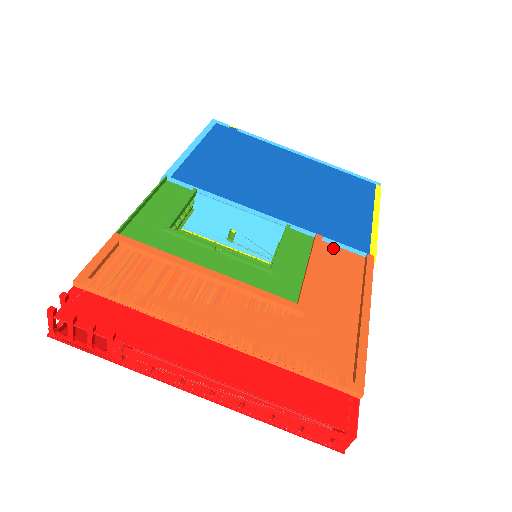
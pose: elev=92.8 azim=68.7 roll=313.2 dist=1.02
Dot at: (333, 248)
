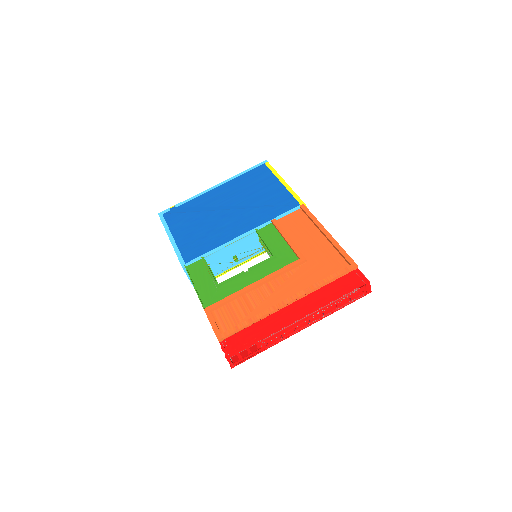
Dot at: (284, 219)
